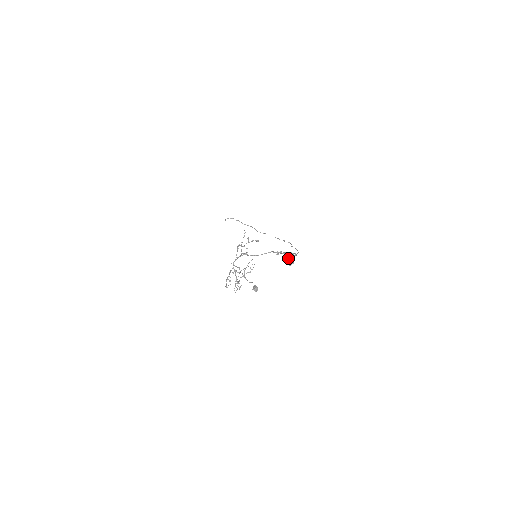
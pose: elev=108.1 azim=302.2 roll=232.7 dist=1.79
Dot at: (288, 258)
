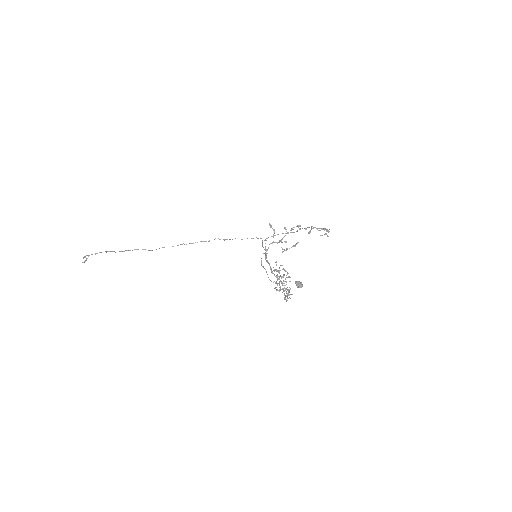
Dot at: occluded
